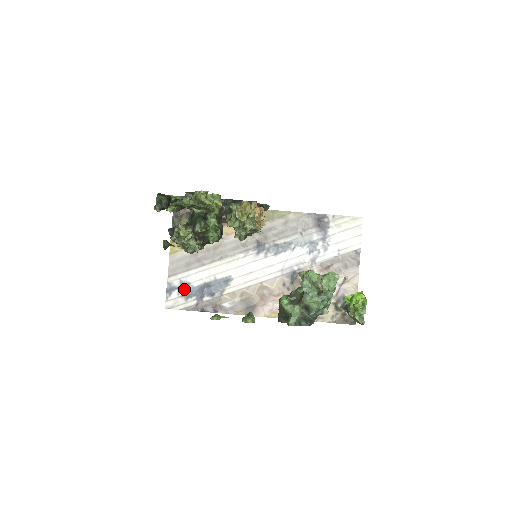
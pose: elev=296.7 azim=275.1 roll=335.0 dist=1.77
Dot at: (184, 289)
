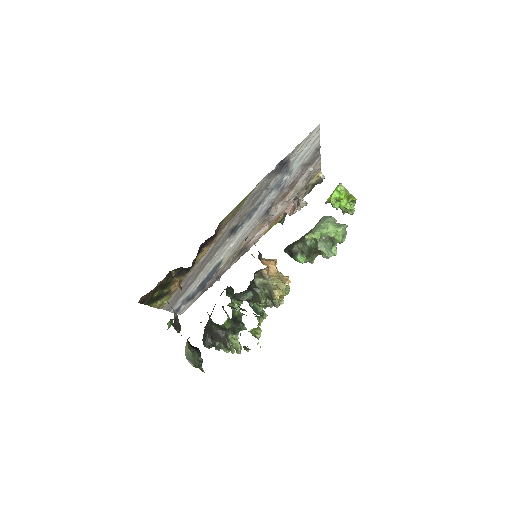
Dot at: (188, 299)
